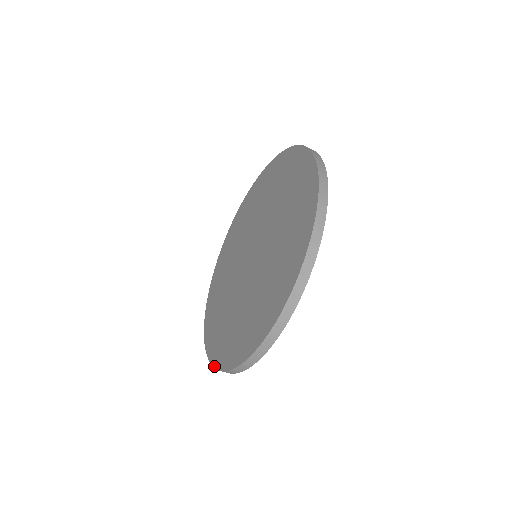
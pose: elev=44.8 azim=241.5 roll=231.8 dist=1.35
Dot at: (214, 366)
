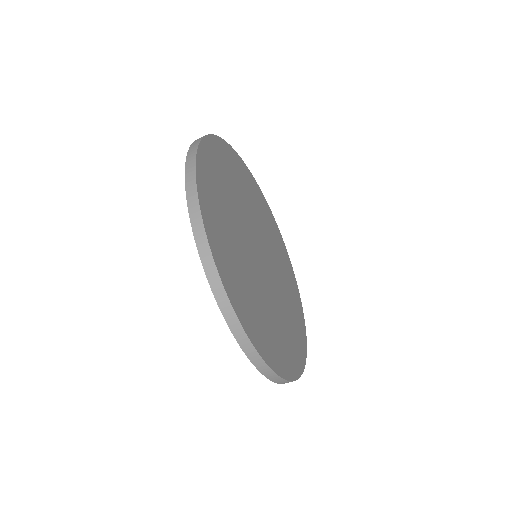
Dot at: occluded
